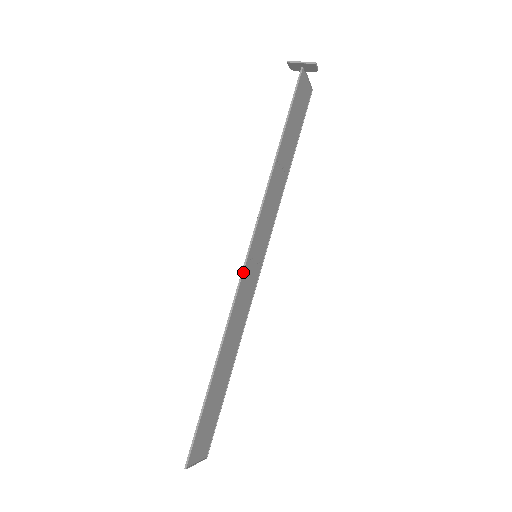
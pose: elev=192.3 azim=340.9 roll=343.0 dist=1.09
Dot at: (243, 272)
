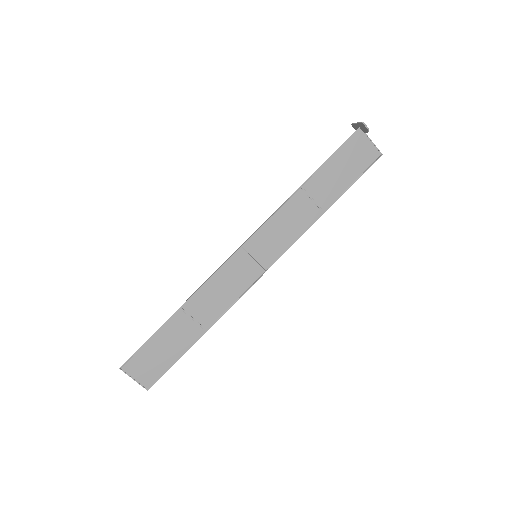
Dot at: (231, 256)
